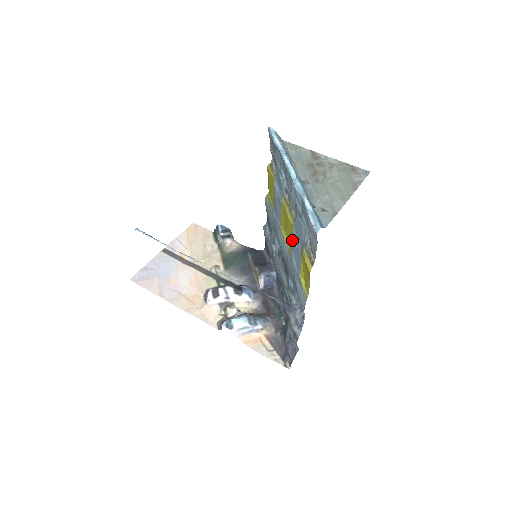
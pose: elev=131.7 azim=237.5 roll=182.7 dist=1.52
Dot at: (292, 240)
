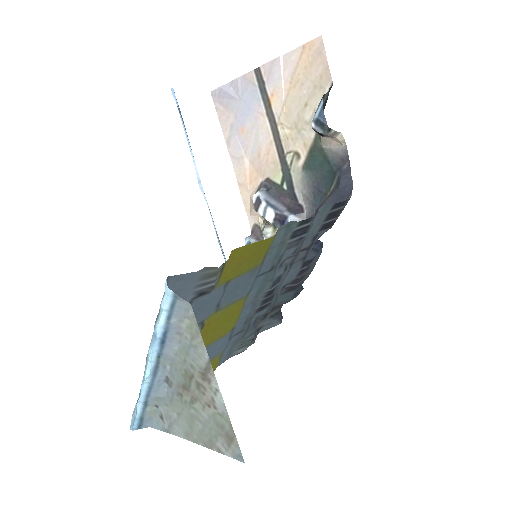
Dot at: (214, 341)
